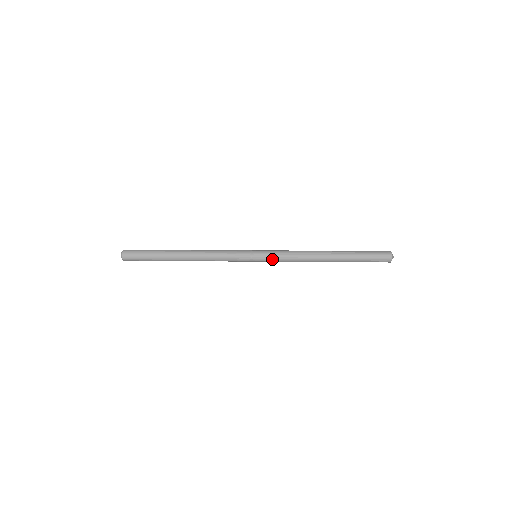
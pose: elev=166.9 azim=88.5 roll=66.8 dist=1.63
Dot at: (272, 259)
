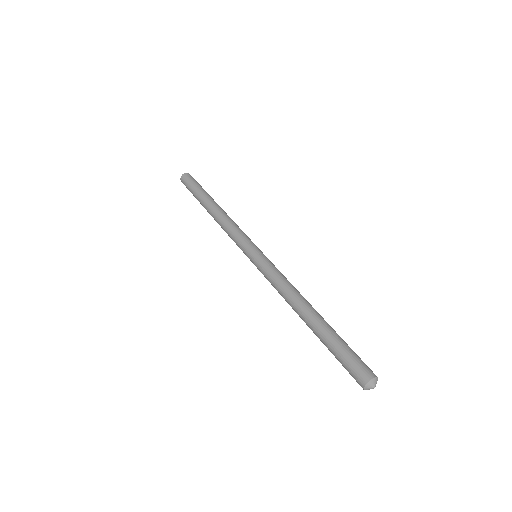
Dot at: (261, 272)
